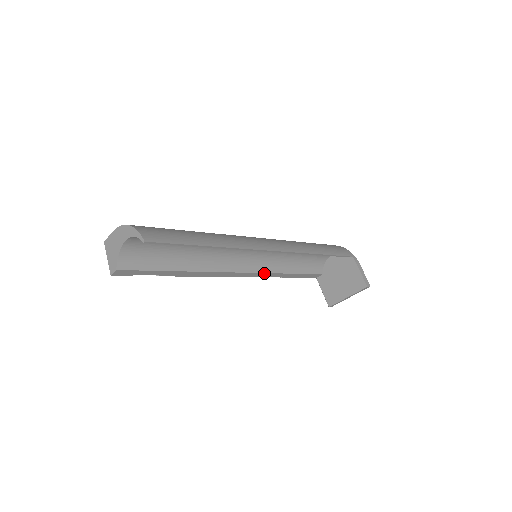
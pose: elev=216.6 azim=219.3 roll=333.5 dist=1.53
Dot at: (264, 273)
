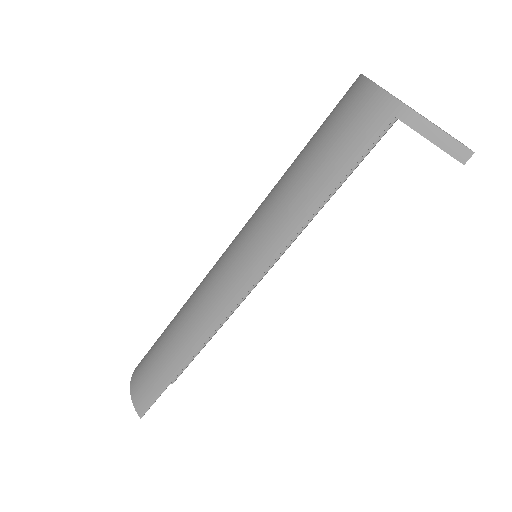
Dot at: (293, 240)
